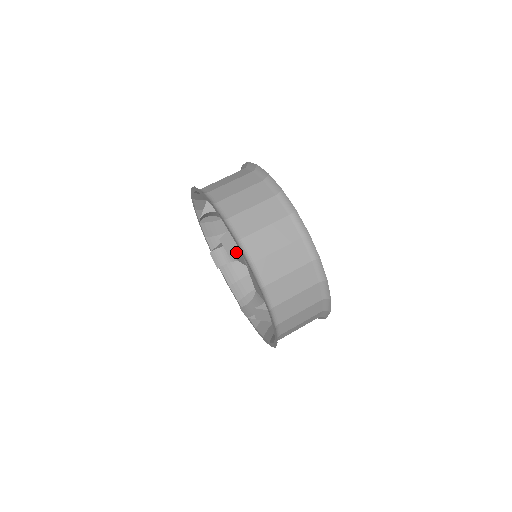
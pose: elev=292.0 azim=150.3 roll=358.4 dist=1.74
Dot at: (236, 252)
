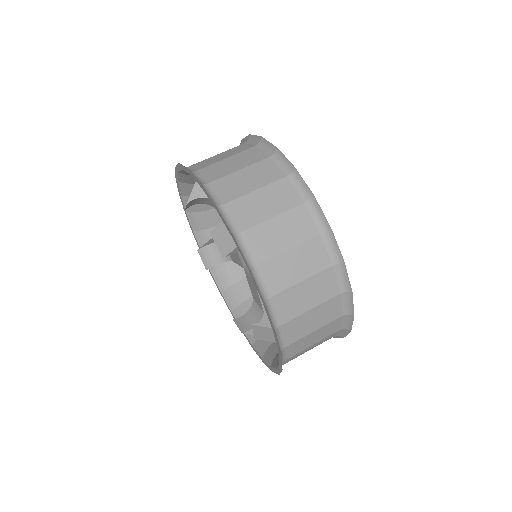
Dot at: (232, 250)
